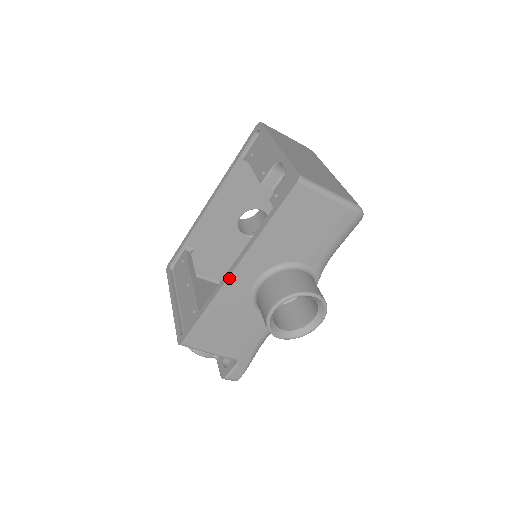
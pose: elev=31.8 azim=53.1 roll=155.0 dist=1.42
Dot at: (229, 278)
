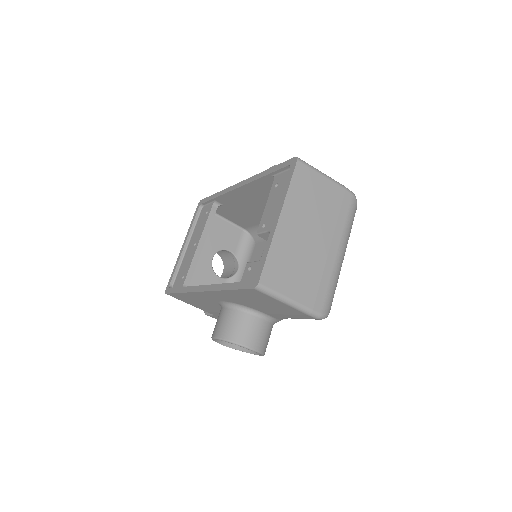
Dot at: (199, 292)
